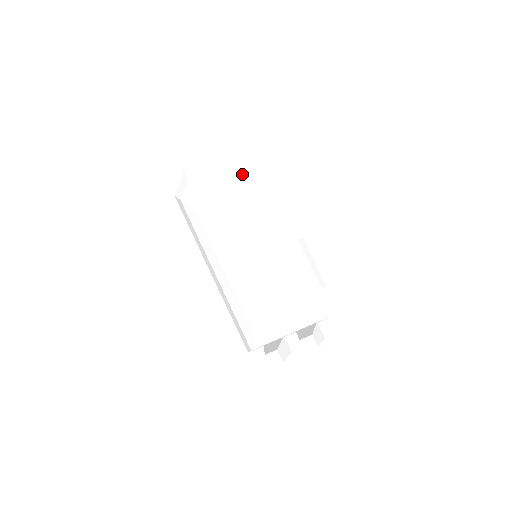
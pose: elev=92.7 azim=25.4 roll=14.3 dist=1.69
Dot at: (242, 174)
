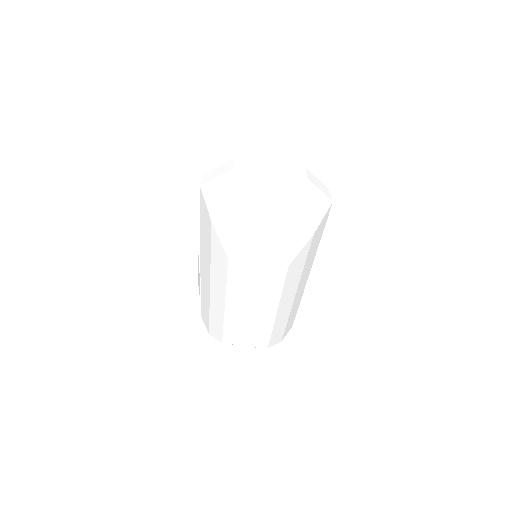
Dot at: (306, 245)
